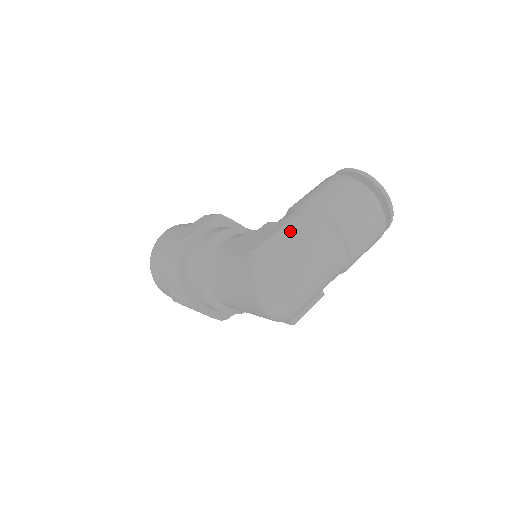
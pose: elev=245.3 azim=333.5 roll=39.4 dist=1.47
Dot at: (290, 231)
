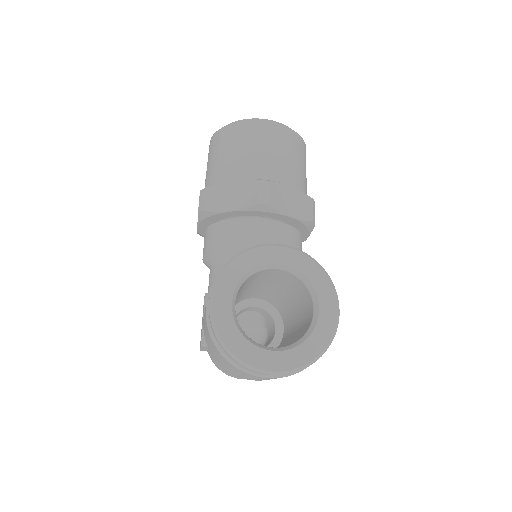
Dot at: occluded
